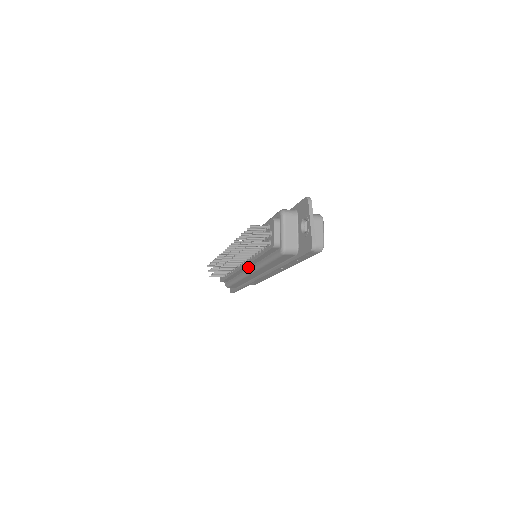
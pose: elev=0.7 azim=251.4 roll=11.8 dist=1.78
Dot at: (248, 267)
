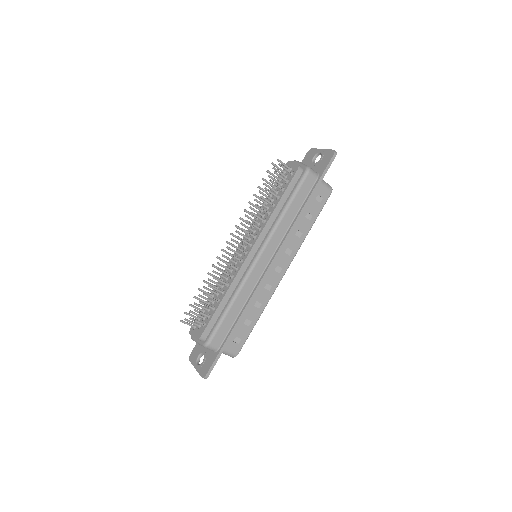
Dot at: (255, 251)
